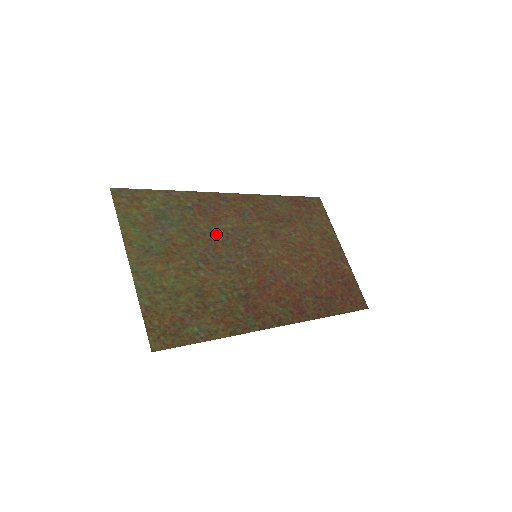
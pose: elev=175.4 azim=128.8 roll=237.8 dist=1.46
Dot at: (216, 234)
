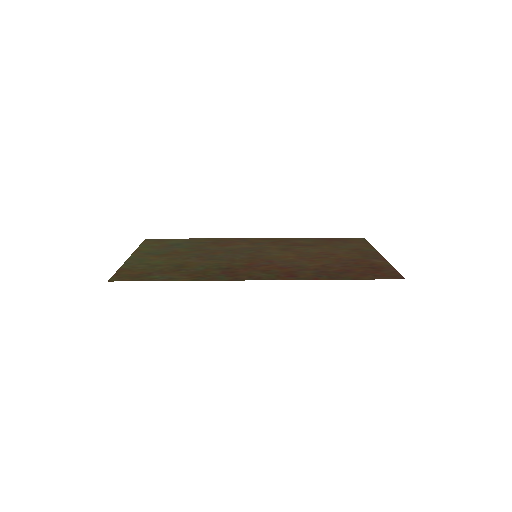
Dot at: (221, 249)
